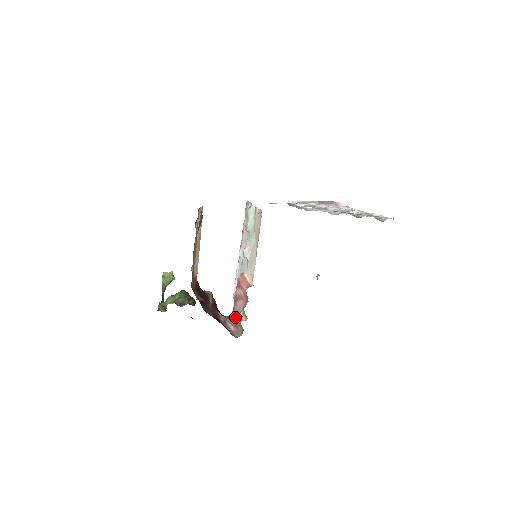
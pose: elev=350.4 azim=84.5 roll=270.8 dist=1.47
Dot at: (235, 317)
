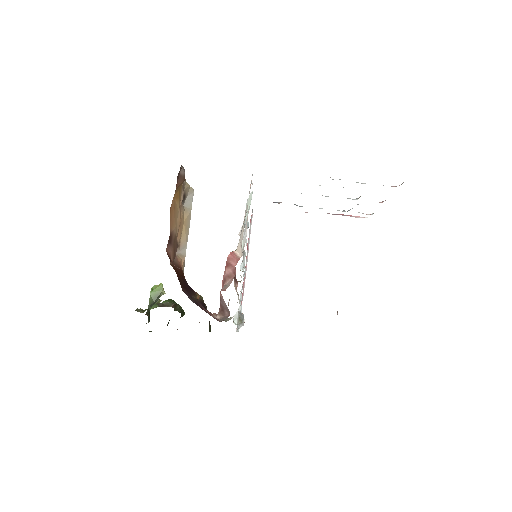
Dot at: (222, 302)
